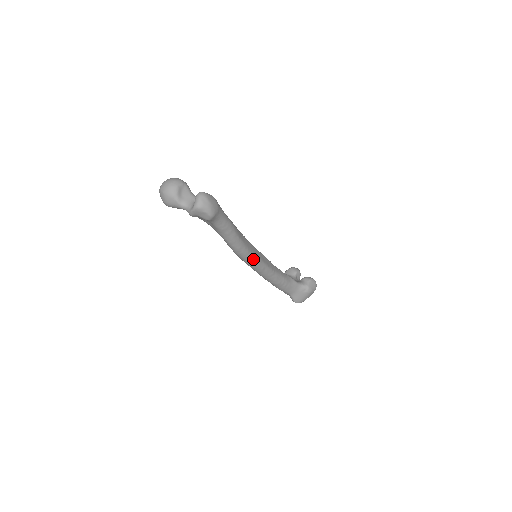
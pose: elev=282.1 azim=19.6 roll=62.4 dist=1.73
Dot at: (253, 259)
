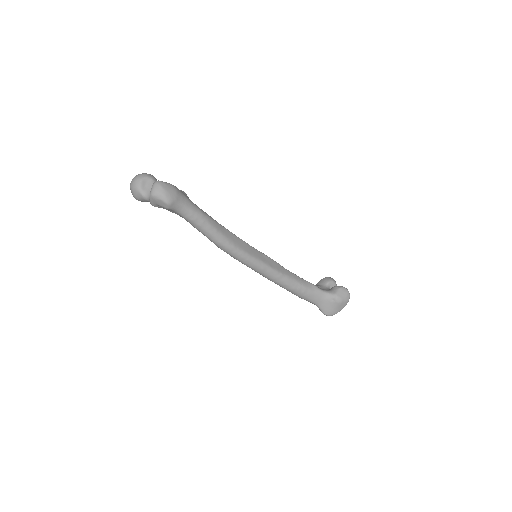
Dot at: (244, 256)
